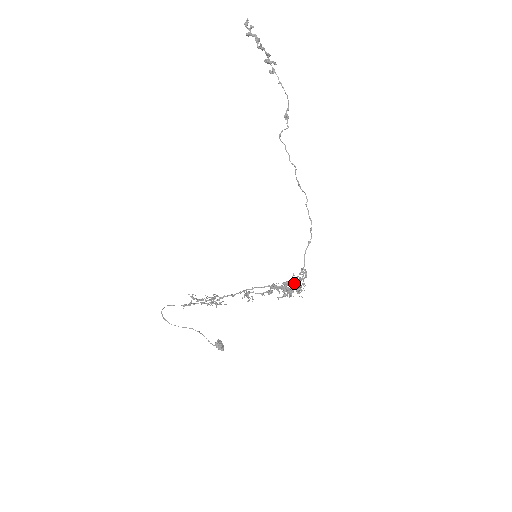
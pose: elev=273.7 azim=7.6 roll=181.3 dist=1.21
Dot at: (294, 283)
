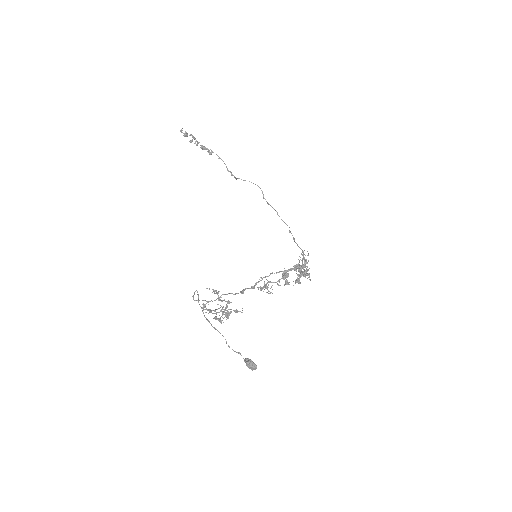
Dot at: (305, 259)
